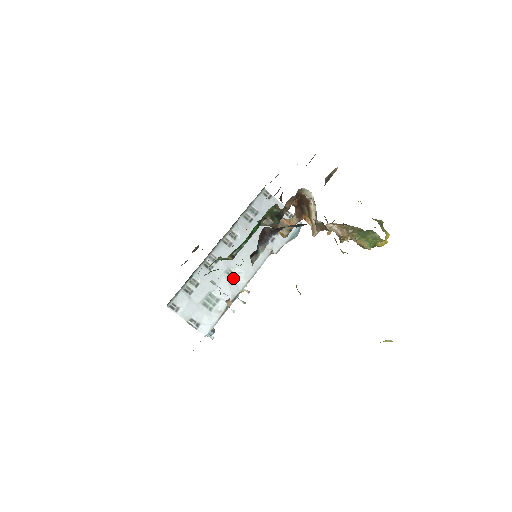
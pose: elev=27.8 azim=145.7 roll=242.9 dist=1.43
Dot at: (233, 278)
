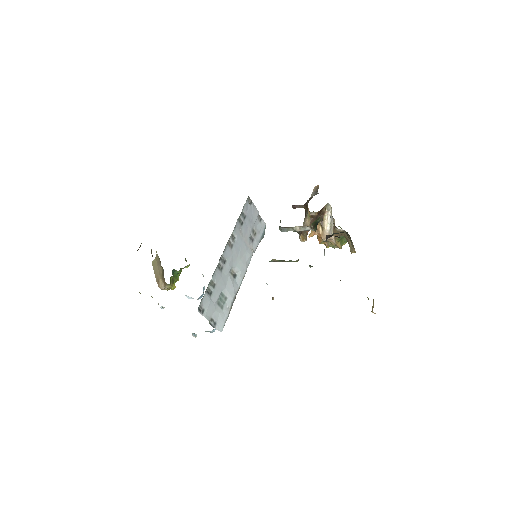
Dot at: (233, 277)
